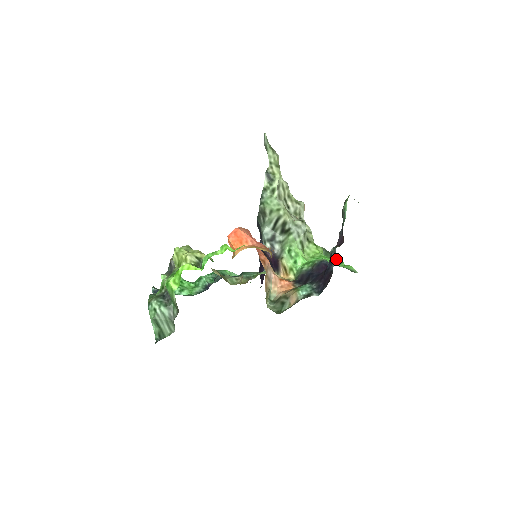
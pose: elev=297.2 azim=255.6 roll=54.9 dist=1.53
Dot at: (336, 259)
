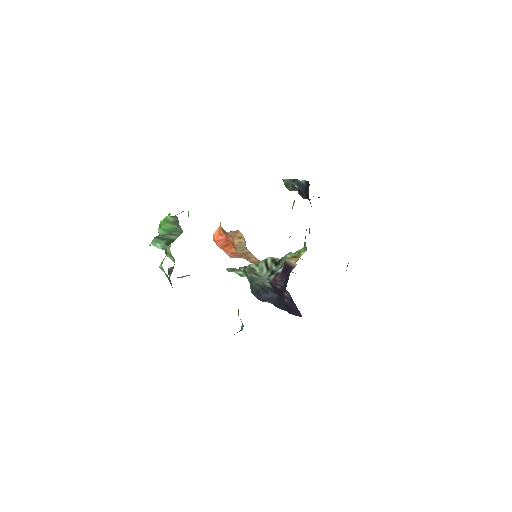
Dot at: occluded
